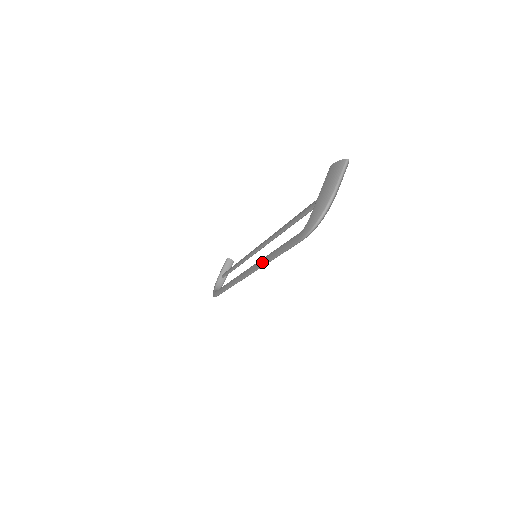
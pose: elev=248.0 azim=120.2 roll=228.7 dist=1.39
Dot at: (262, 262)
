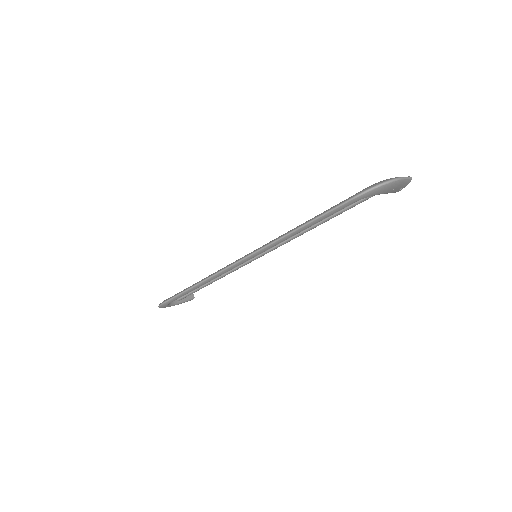
Dot at: (278, 237)
